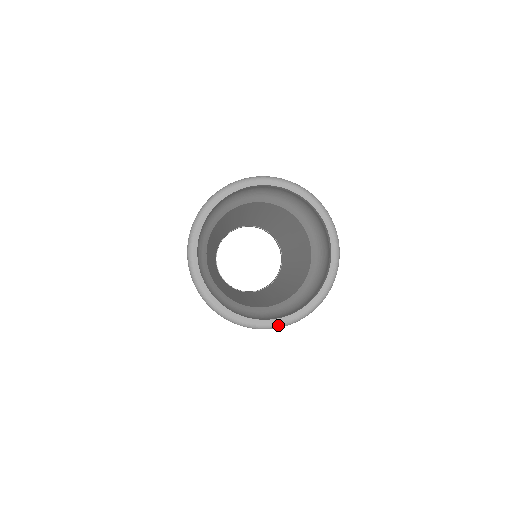
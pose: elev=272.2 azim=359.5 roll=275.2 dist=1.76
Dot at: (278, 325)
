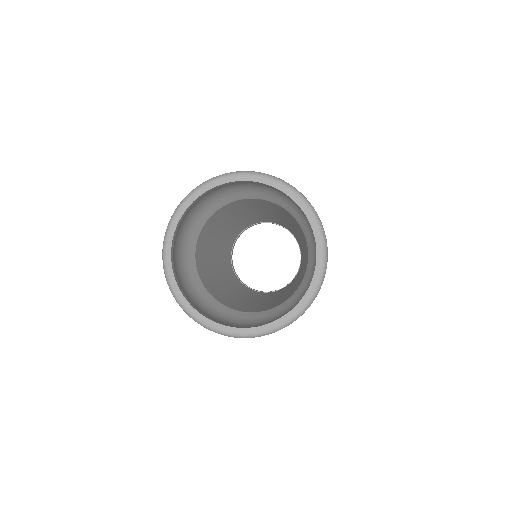
Dot at: (209, 327)
